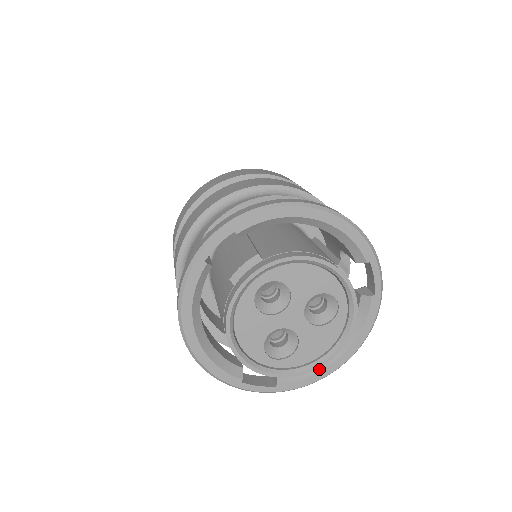
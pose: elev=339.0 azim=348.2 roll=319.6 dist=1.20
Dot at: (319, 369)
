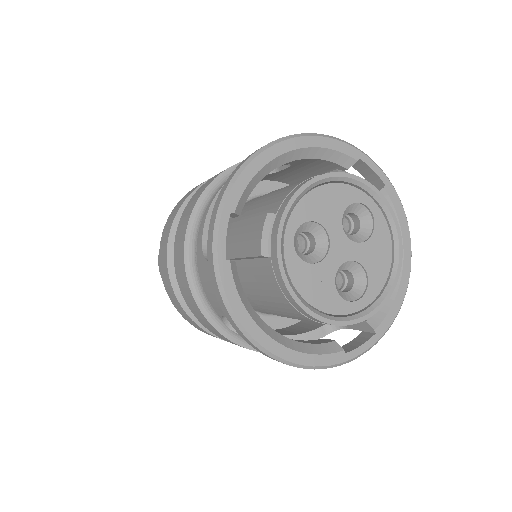
Dot at: (396, 288)
